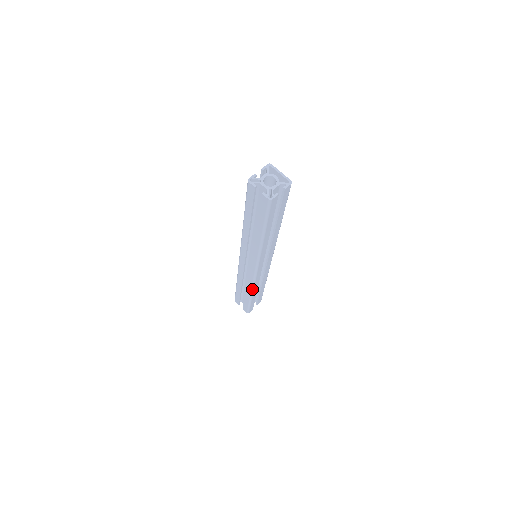
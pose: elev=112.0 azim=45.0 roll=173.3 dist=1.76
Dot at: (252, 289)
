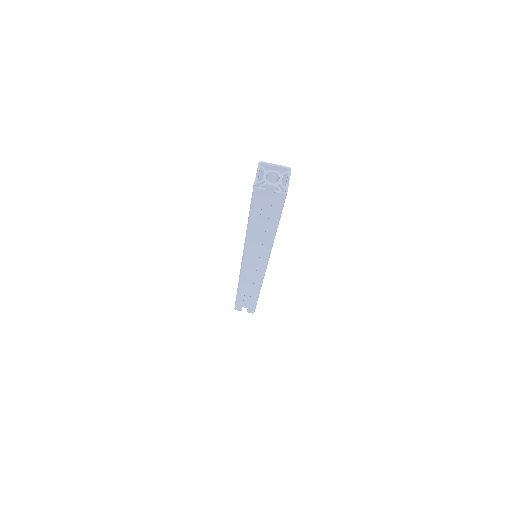
Dot at: (260, 288)
